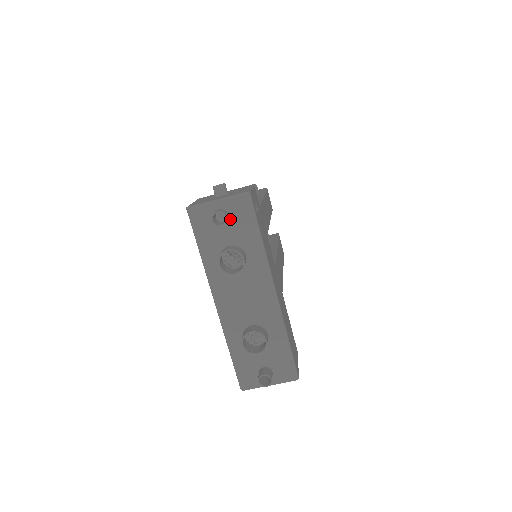
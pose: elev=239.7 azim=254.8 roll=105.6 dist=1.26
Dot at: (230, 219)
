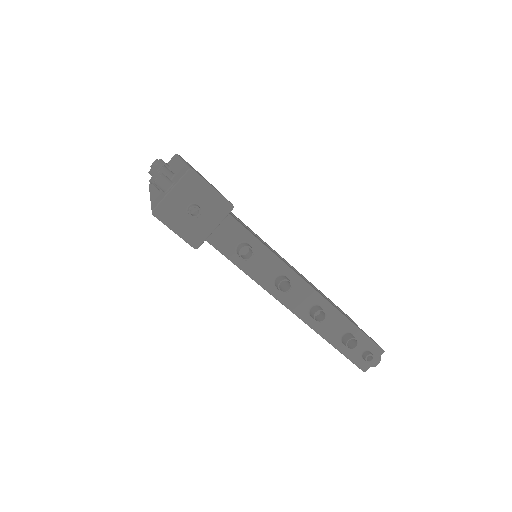
Dot at: occluded
